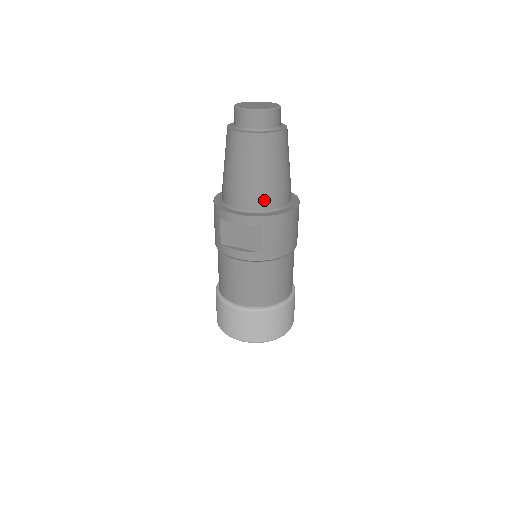
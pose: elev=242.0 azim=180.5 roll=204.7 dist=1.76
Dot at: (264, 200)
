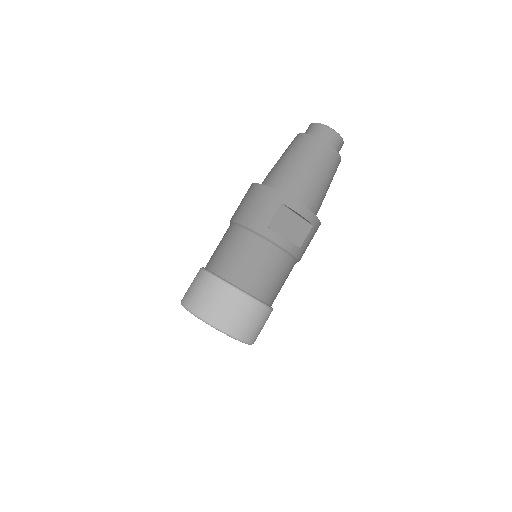
Dot at: (317, 206)
